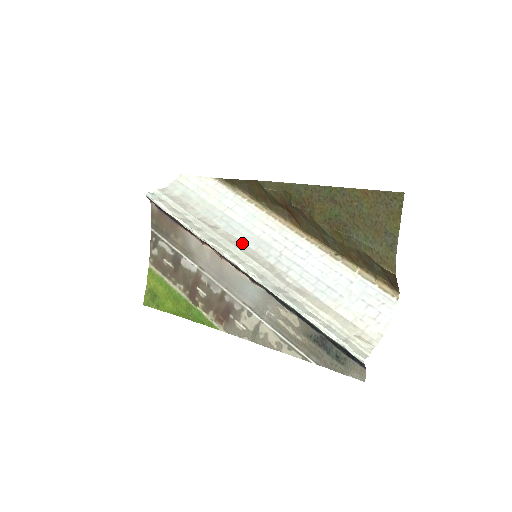
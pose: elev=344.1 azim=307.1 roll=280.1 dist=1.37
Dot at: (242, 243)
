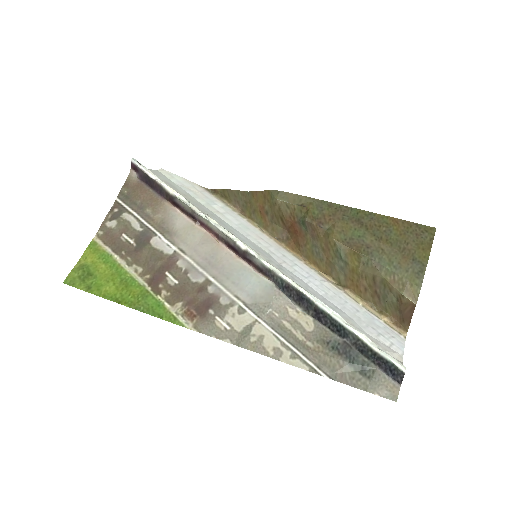
Dot at: occluded
